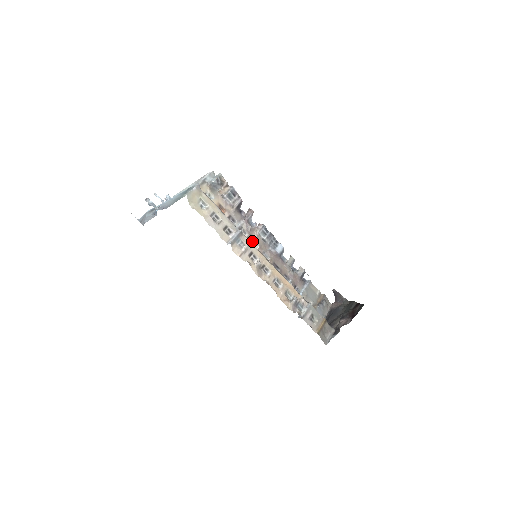
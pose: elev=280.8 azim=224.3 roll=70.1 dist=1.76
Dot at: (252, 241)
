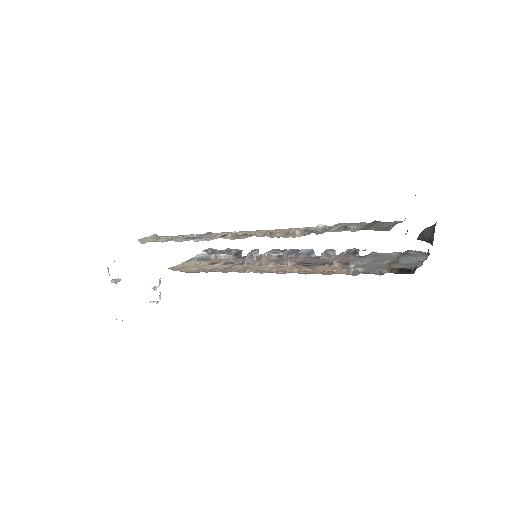
Dot at: (261, 264)
